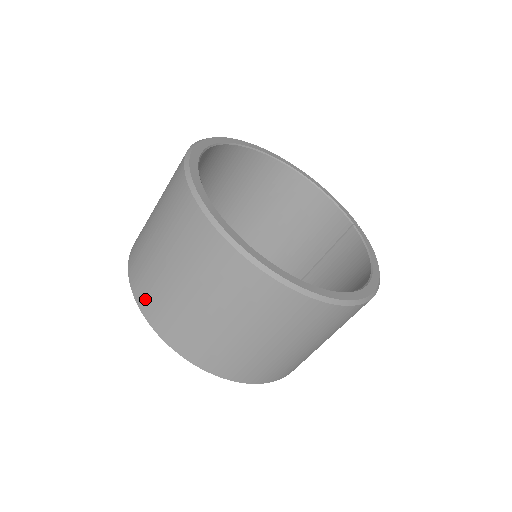
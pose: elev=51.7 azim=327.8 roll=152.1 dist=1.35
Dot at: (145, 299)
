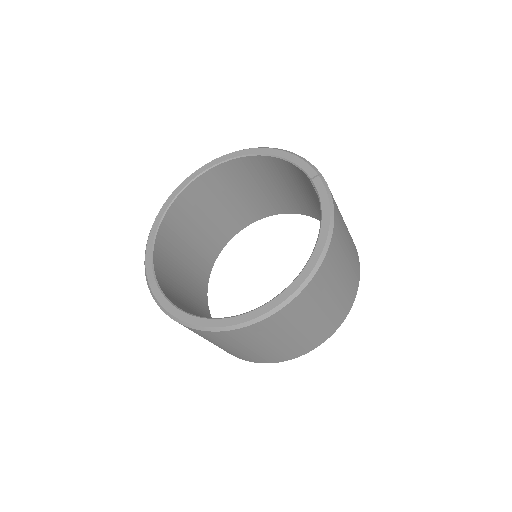
Dot at: occluded
